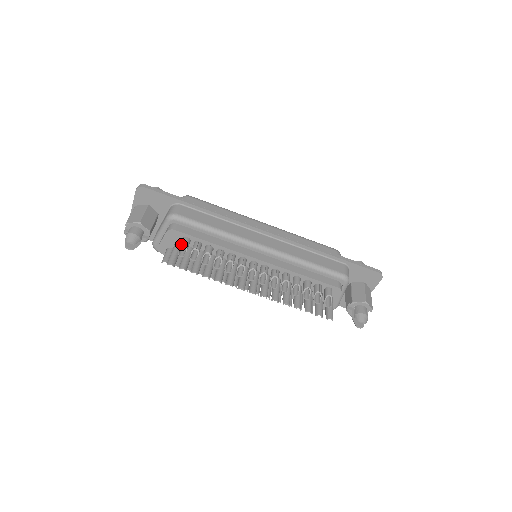
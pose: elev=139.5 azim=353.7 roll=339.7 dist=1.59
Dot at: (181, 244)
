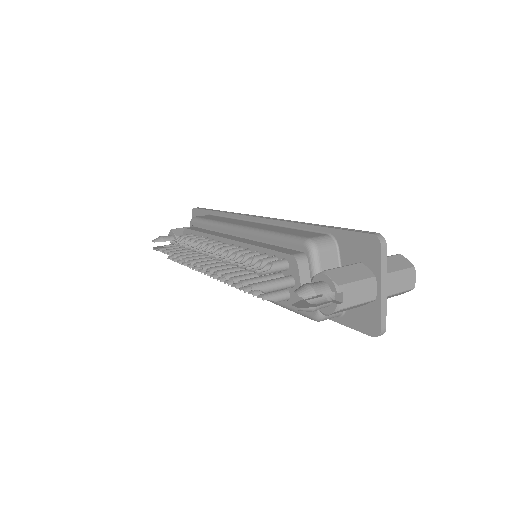
Dot at: (180, 236)
